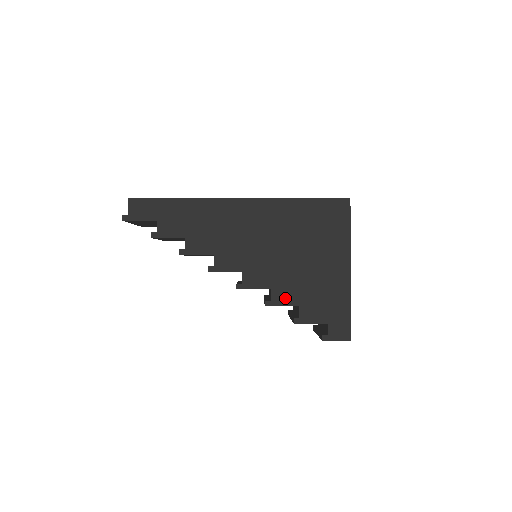
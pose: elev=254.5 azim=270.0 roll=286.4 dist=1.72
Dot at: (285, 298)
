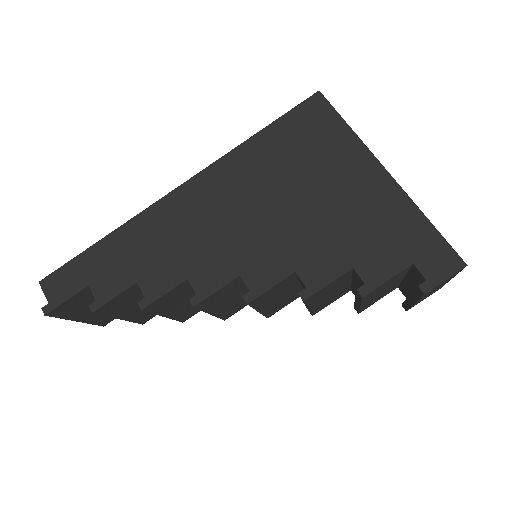
Dot at: (324, 270)
